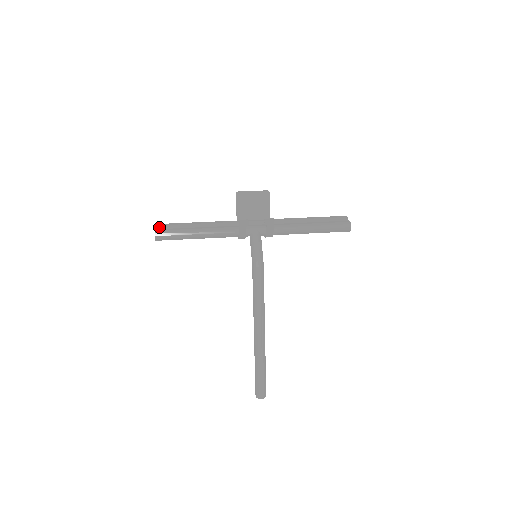
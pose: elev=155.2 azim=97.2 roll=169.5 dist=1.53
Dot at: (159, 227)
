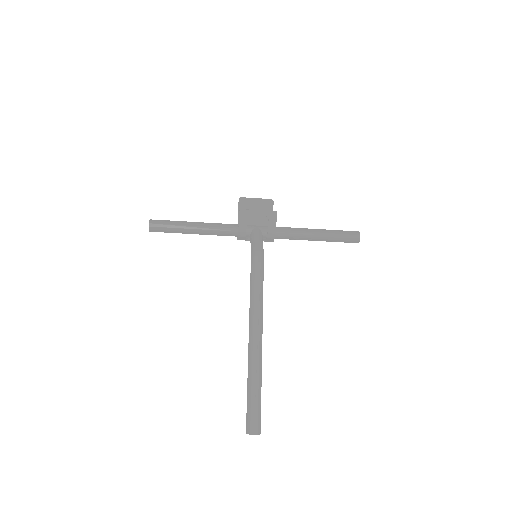
Dot at: occluded
